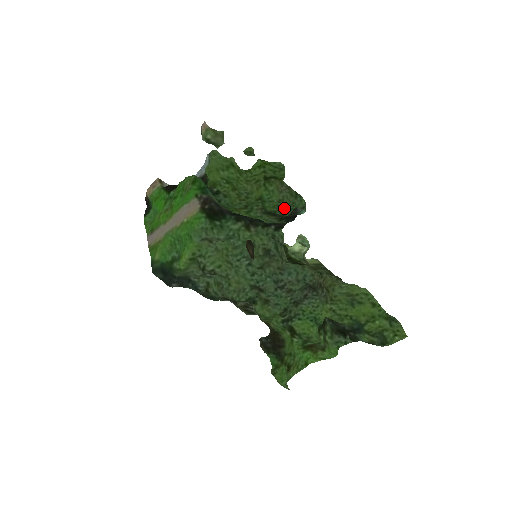
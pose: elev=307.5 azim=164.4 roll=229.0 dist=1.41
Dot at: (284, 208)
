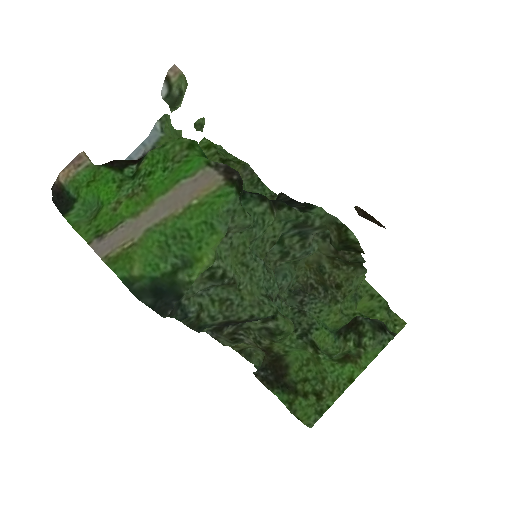
Dot at: occluded
